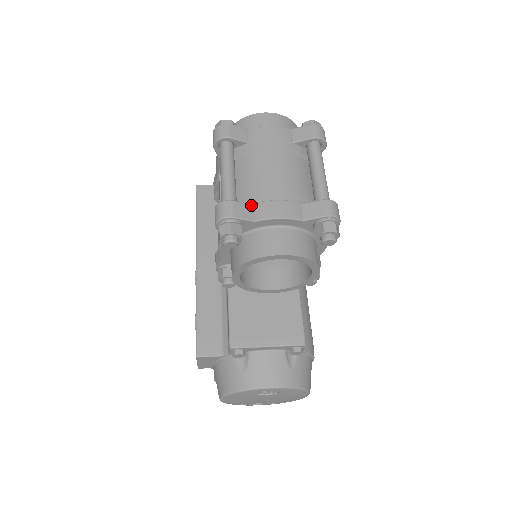
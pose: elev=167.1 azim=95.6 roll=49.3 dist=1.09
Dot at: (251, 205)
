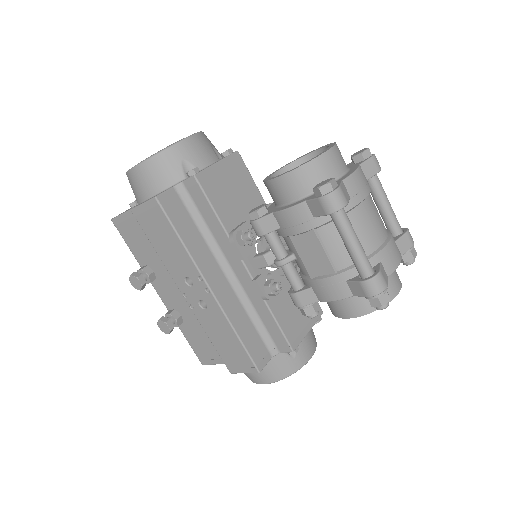
Dot at: (381, 264)
